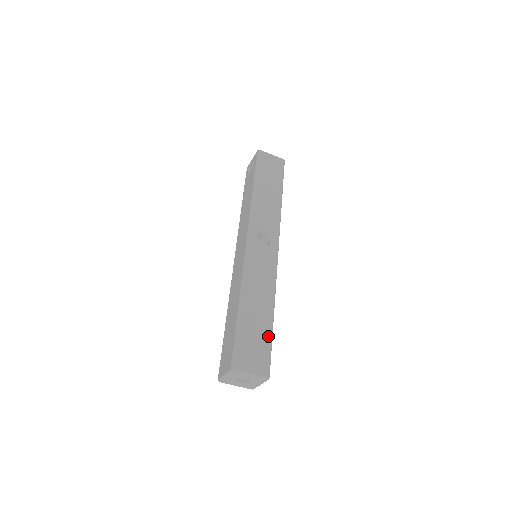
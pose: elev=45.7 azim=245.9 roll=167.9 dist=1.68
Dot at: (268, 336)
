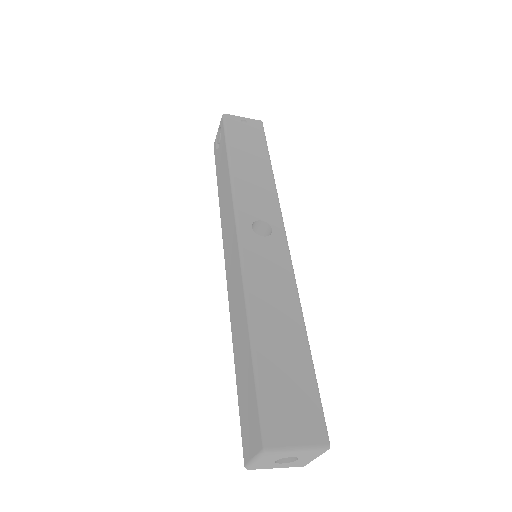
Dot at: (308, 374)
